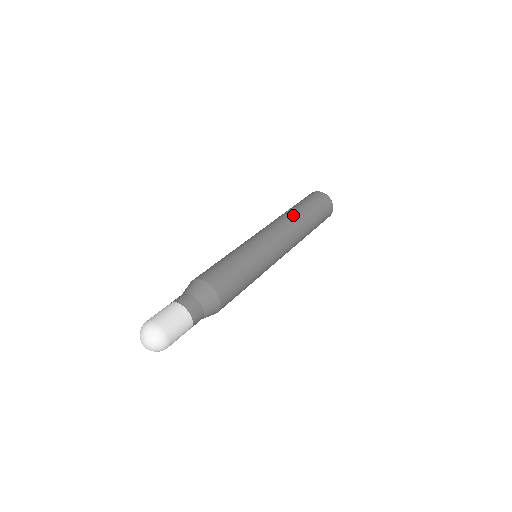
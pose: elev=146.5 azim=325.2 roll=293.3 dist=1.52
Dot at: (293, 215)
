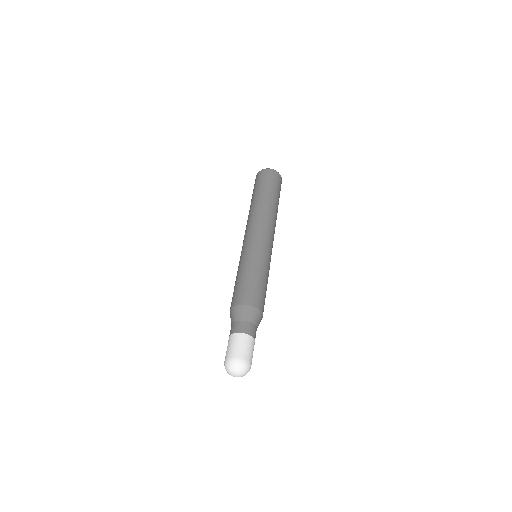
Dot at: (259, 205)
